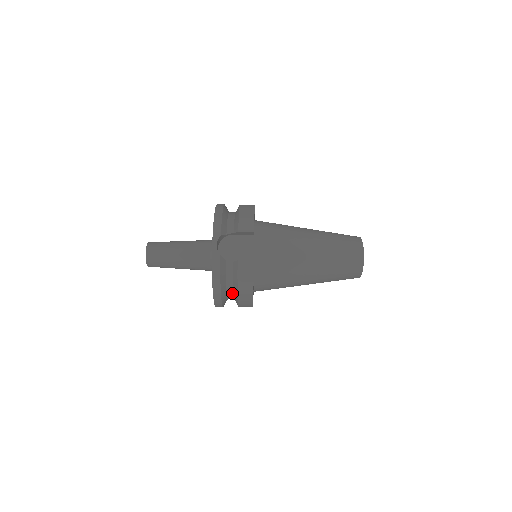
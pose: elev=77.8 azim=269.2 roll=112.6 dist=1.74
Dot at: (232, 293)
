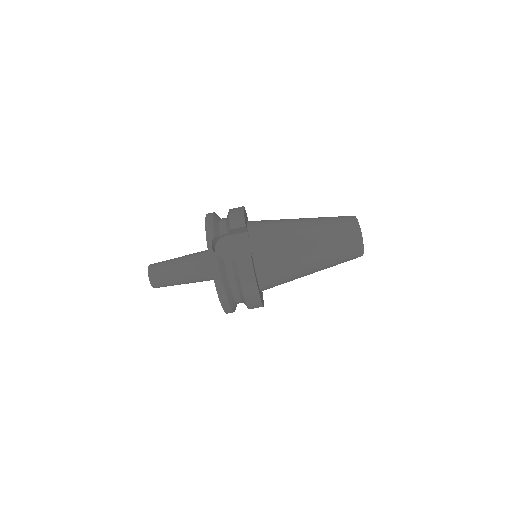
Dot at: (238, 294)
